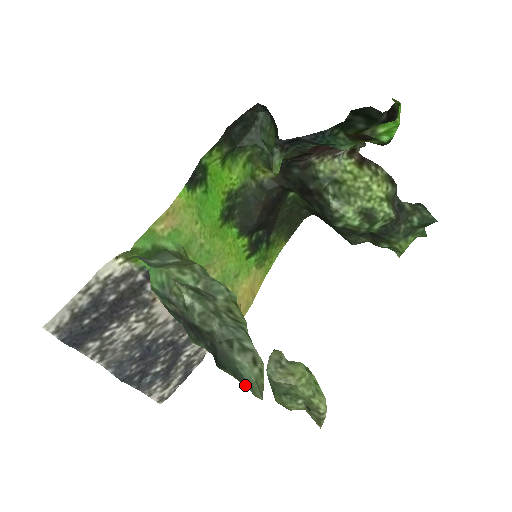
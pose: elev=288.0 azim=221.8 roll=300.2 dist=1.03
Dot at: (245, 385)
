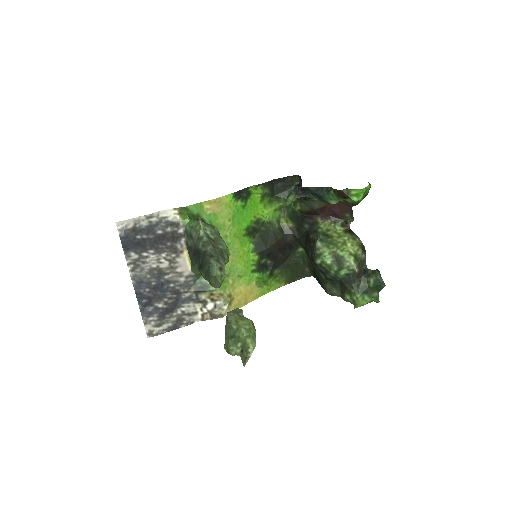
Dot at: (209, 281)
